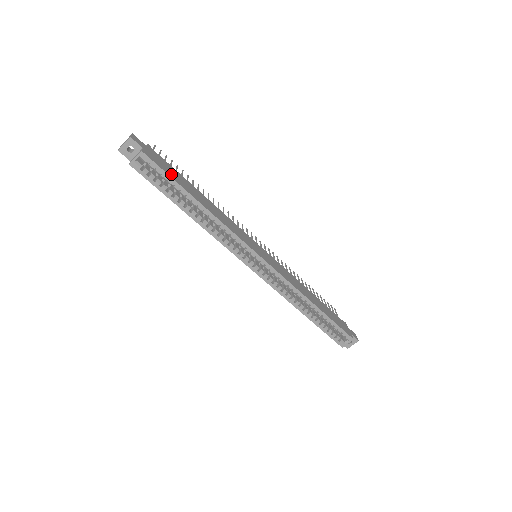
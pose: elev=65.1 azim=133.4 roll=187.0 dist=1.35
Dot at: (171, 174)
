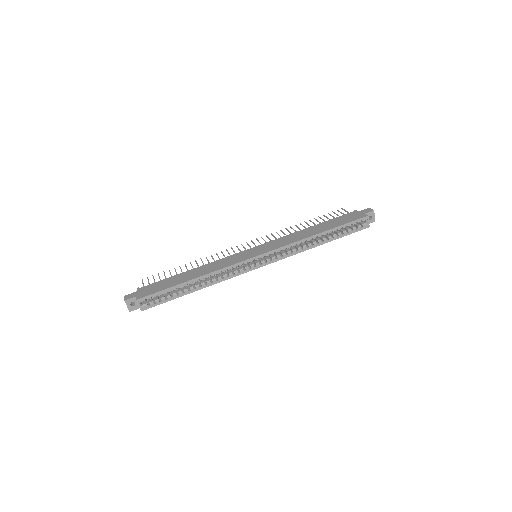
Dot at: (163, 288)
